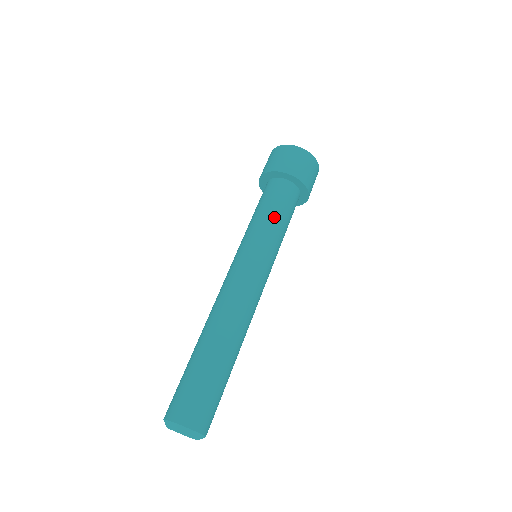
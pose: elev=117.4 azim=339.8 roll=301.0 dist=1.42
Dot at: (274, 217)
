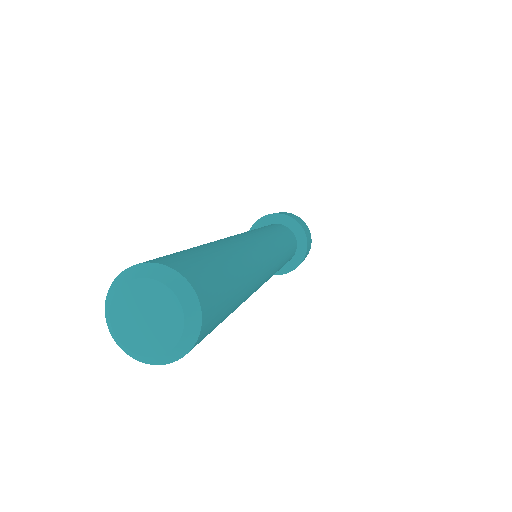
Dot at: (266, 227)
